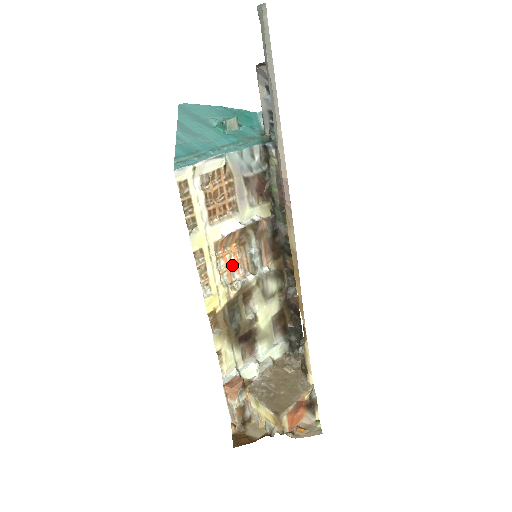
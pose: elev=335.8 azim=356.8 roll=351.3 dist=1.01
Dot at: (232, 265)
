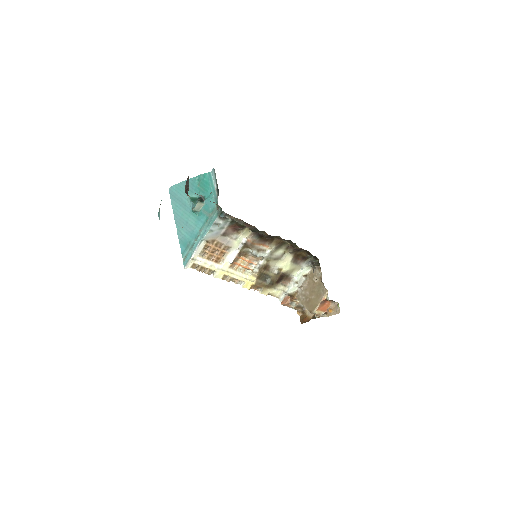
Dot at: (247, 265)
